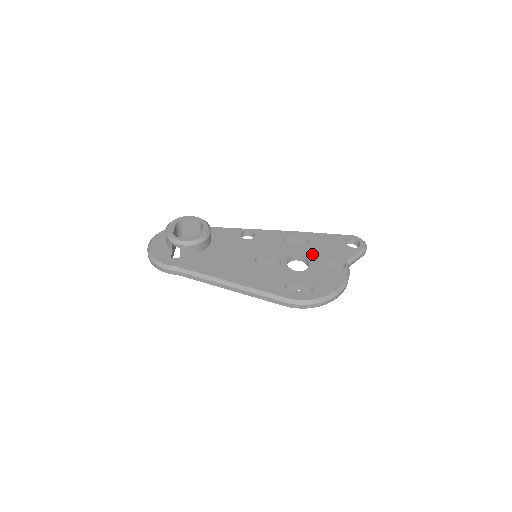
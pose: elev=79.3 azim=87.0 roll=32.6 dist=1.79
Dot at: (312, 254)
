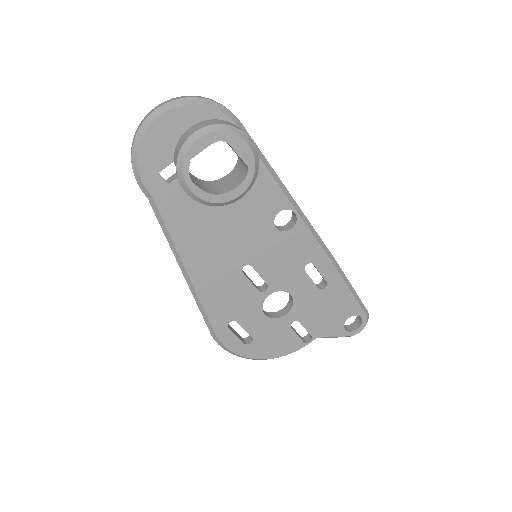
Dot at: (304, 306)
